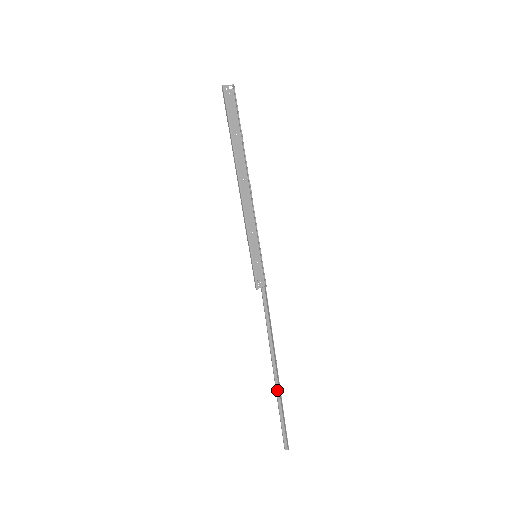
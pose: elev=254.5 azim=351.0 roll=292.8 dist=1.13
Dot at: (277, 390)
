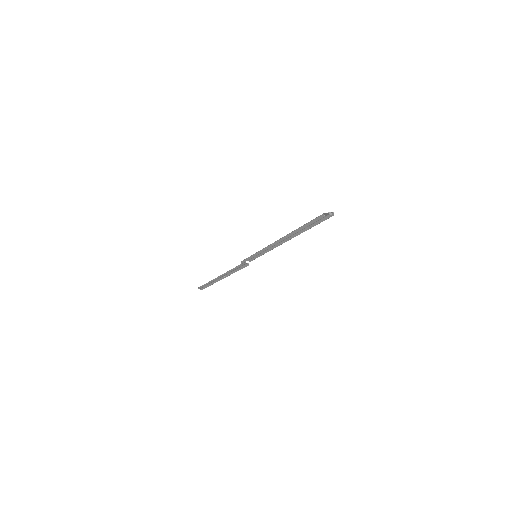
Dot at: (215, 280)
